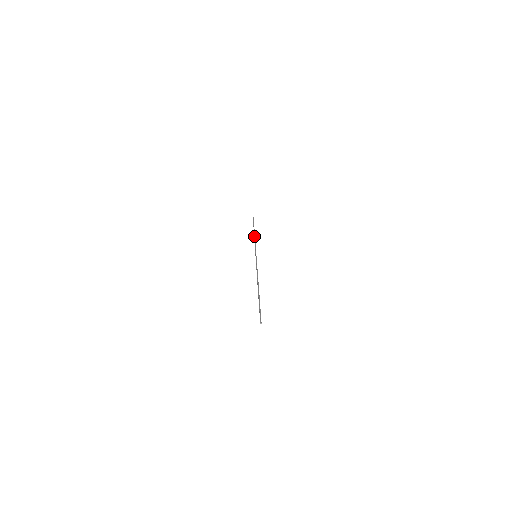
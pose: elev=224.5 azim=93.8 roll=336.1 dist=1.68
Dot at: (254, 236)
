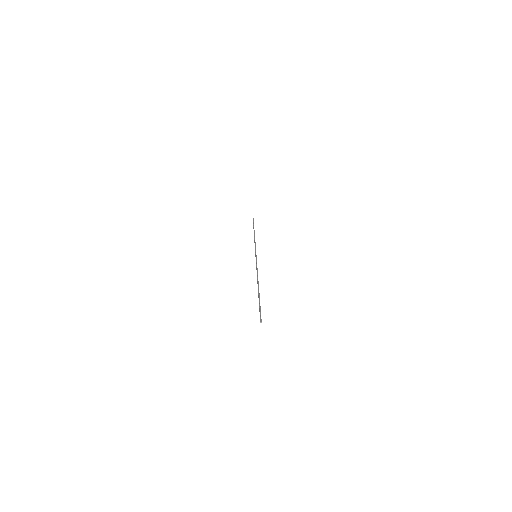
Dot at: (254, 236)
